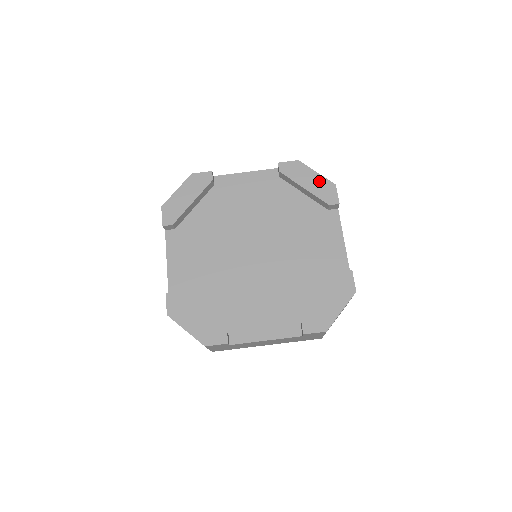
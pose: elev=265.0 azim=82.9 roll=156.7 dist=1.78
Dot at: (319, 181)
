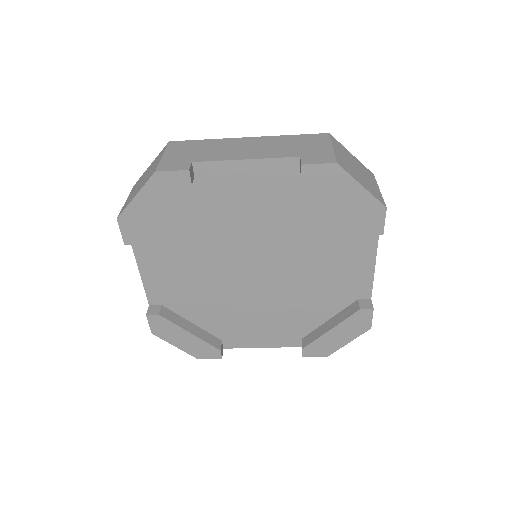
Dot at: (362, 201)
